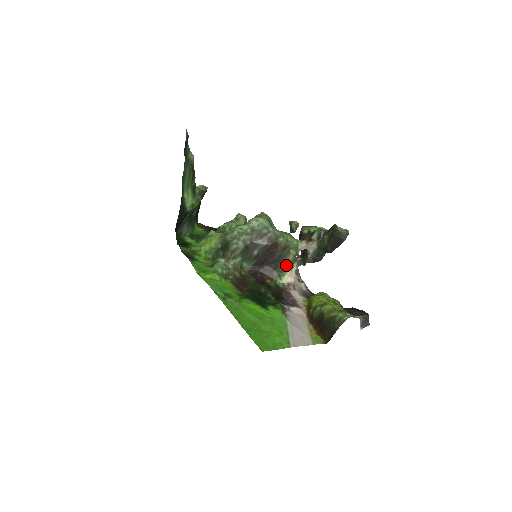
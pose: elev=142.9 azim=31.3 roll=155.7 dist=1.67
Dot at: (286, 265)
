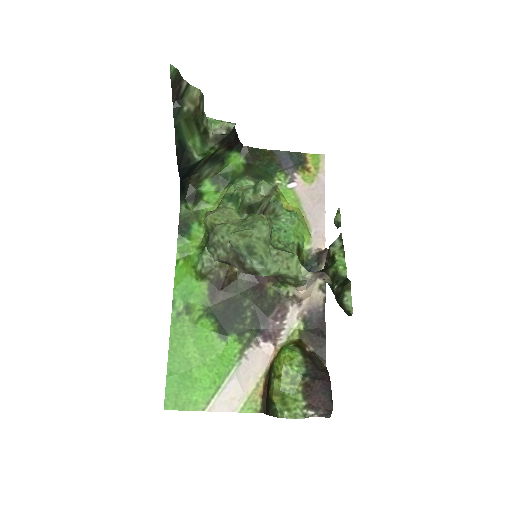
Dot at: (288, 283)
